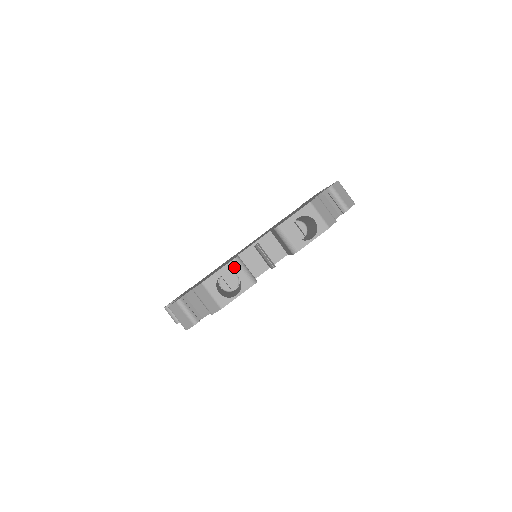
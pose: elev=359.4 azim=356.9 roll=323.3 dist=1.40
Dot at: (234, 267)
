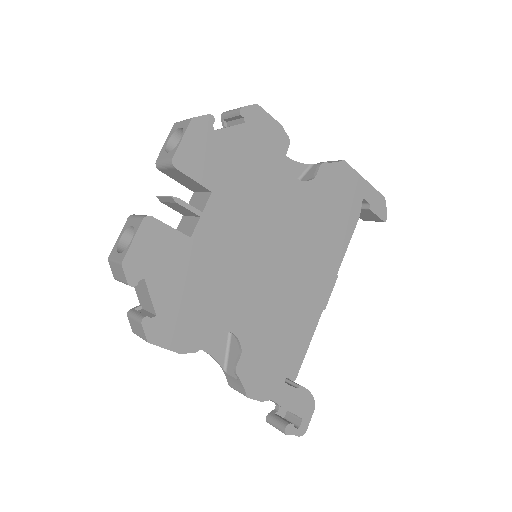
Dot at: (129, 223)
